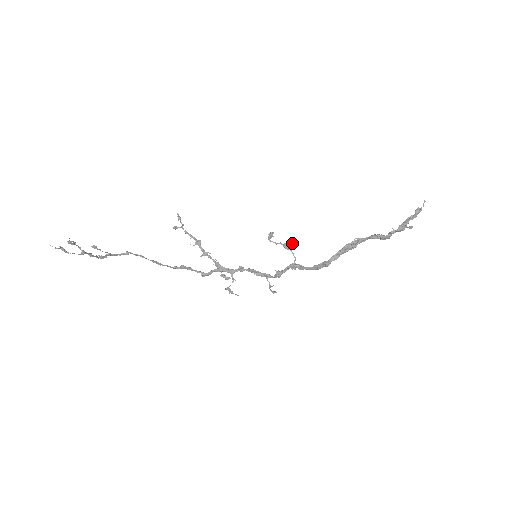
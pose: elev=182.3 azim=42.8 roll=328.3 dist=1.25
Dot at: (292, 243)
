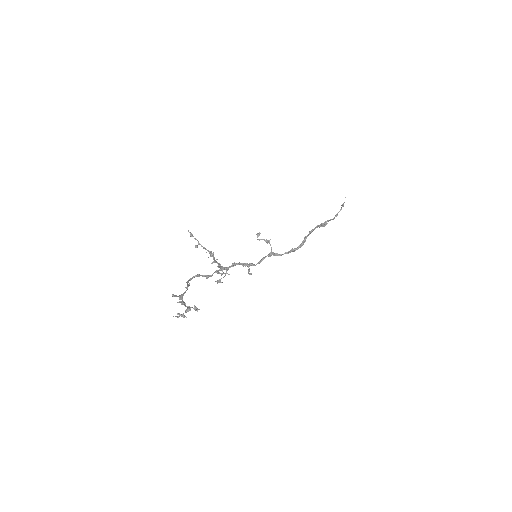
Dot at: occluded
